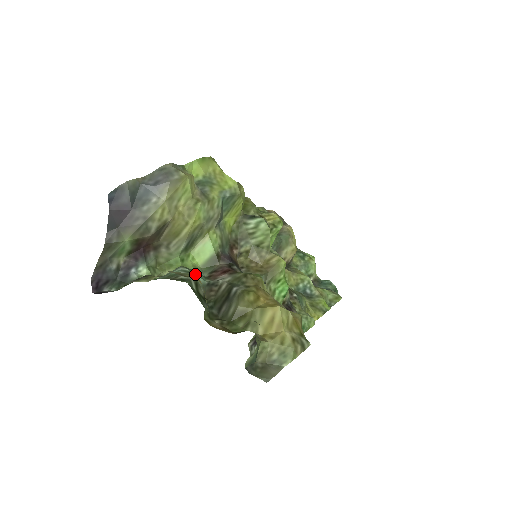
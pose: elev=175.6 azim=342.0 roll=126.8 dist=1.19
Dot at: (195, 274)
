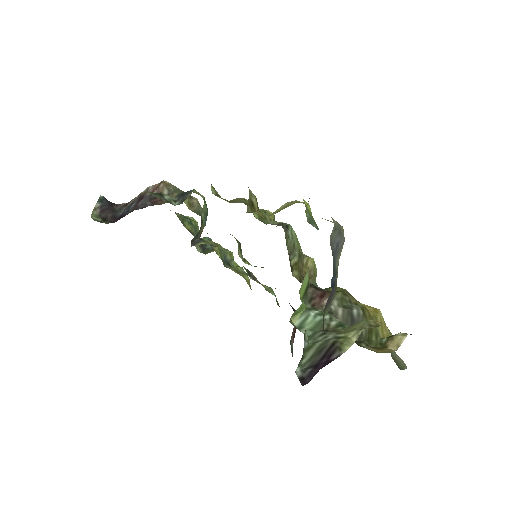
Dot at: (328, 313)
